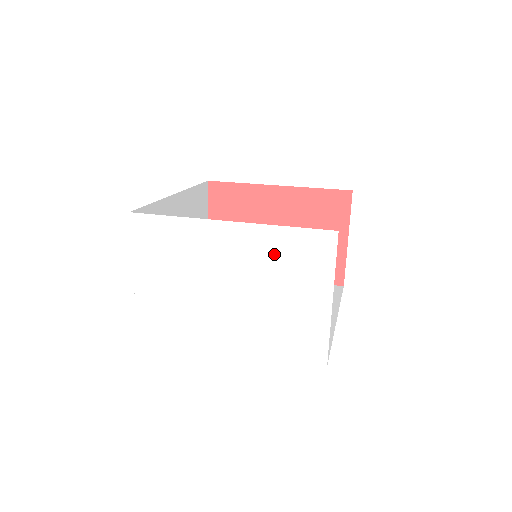
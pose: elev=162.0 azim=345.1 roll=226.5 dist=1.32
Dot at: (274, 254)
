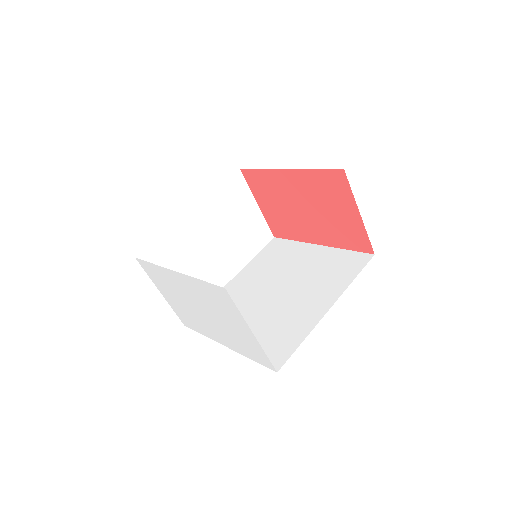
Dot at: (206, 295)
